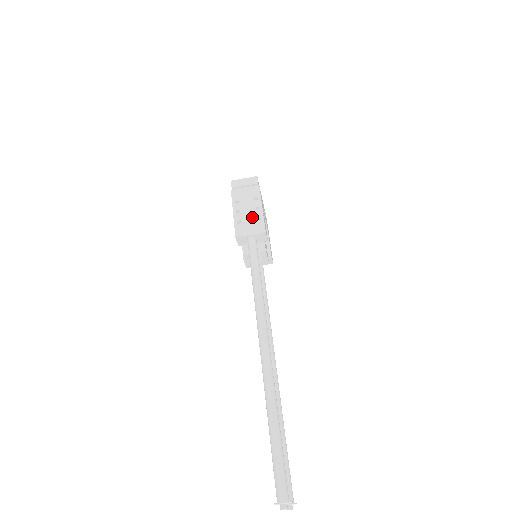
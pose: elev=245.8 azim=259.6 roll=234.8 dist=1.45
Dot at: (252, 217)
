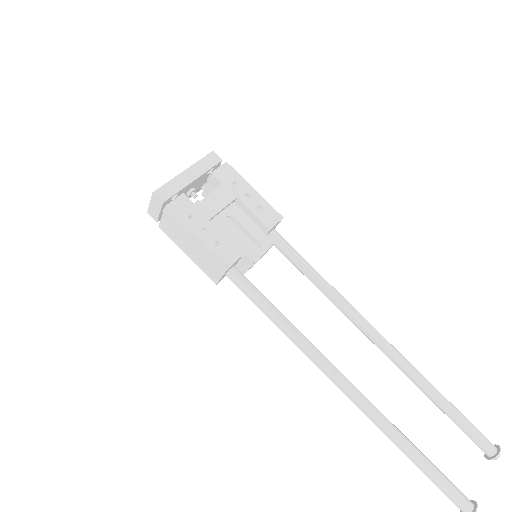
Dot at: (202, 255)
